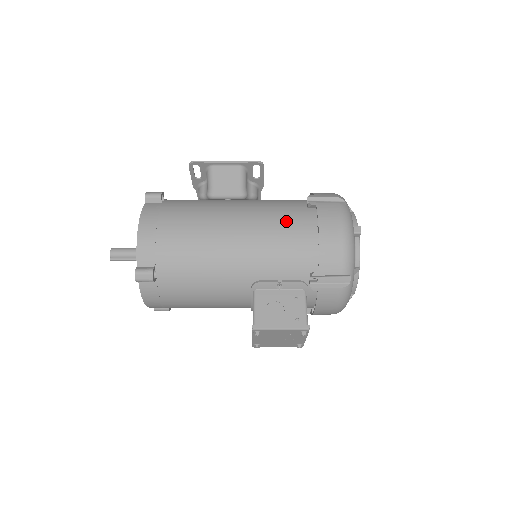
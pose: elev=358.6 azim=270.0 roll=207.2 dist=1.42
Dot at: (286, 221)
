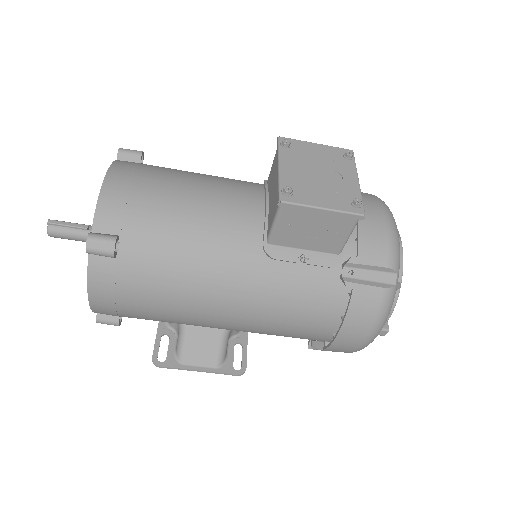
Dot at: occluded
